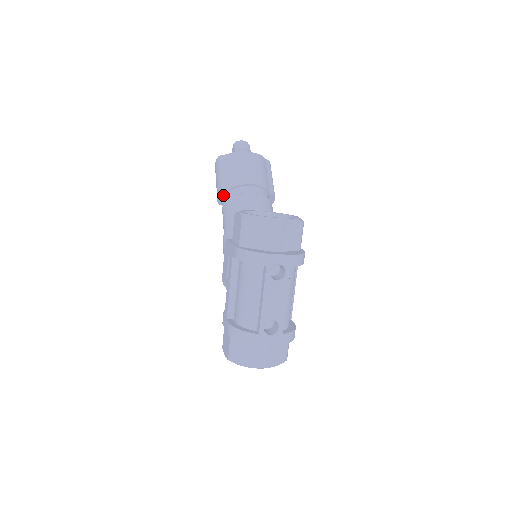
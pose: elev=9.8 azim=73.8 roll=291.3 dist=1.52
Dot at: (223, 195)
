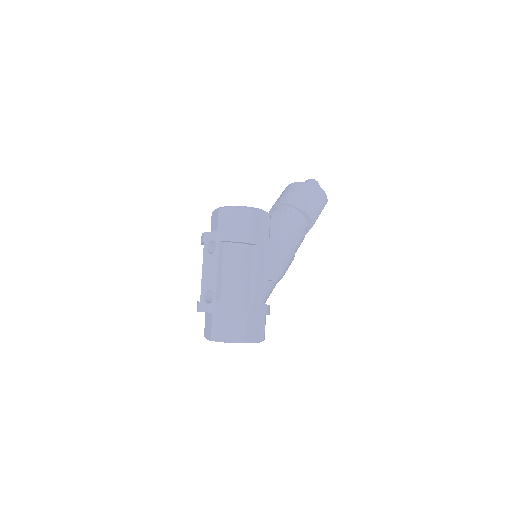
Dot at: occluded
